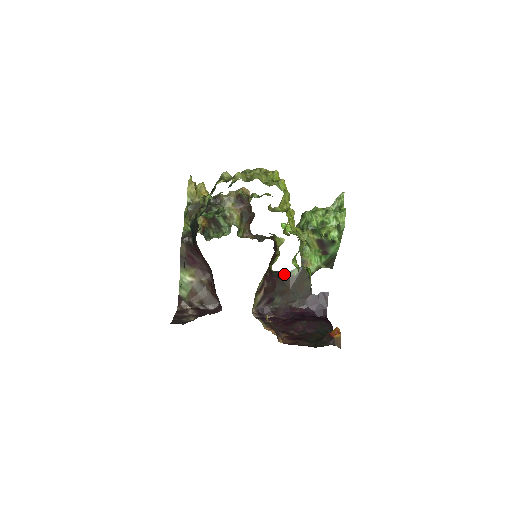
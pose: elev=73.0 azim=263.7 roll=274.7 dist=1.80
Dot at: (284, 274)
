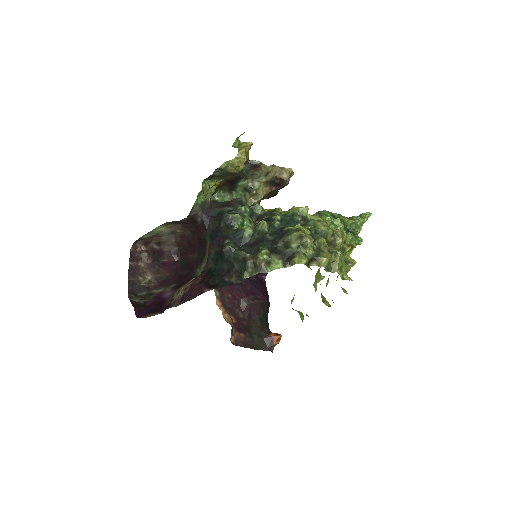
Dot at: occluded
